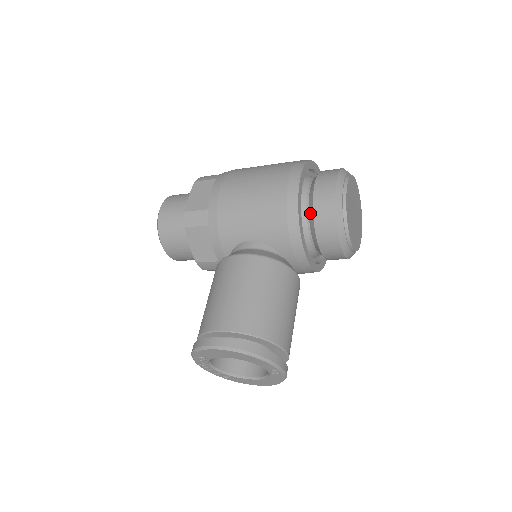
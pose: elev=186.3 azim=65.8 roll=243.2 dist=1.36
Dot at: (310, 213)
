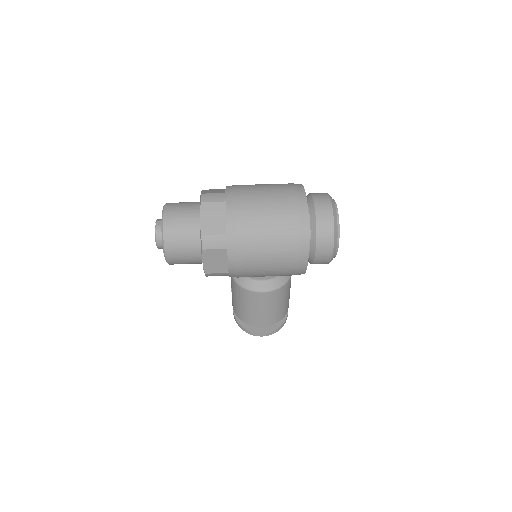
Dot at: (309, 261)
